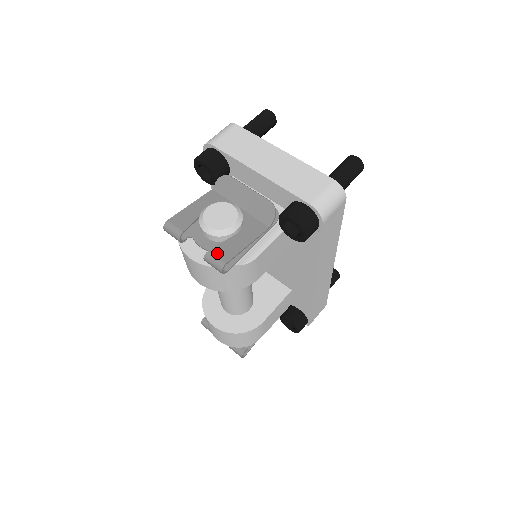
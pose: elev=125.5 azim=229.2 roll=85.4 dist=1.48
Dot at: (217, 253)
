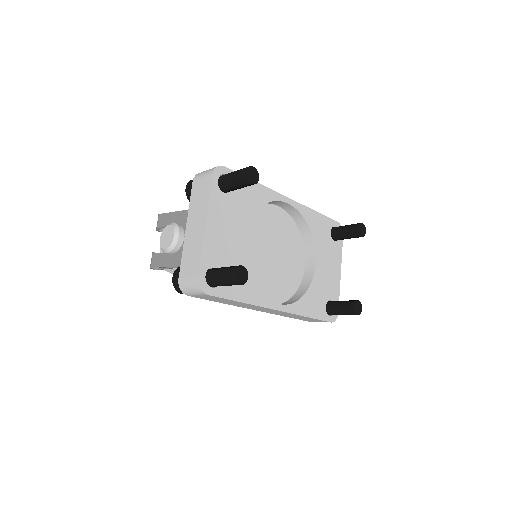
Dot at: (154, 258)
